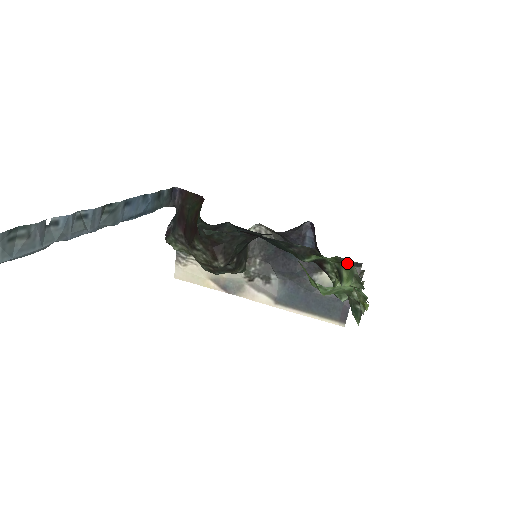
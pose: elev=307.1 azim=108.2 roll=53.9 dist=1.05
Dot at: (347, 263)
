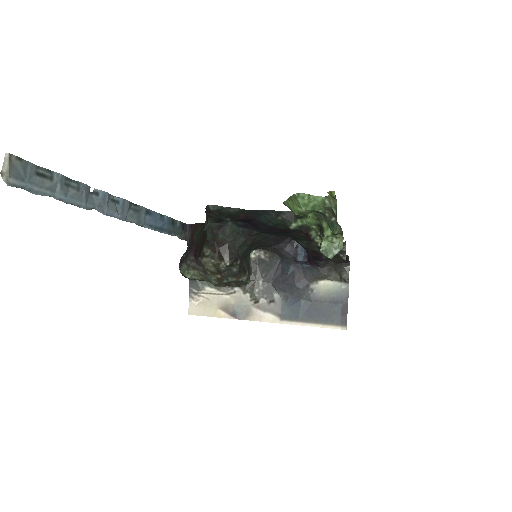
Dot at: occluded
